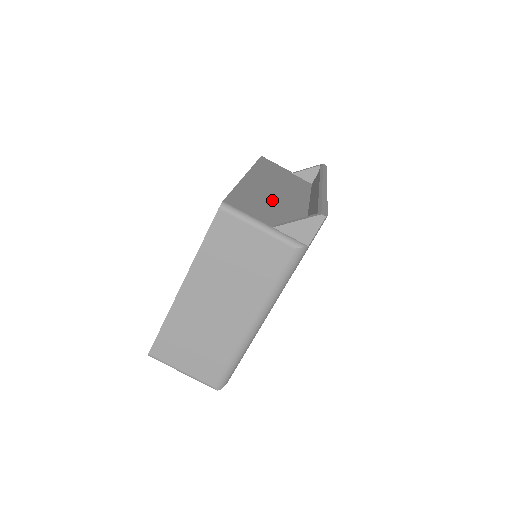
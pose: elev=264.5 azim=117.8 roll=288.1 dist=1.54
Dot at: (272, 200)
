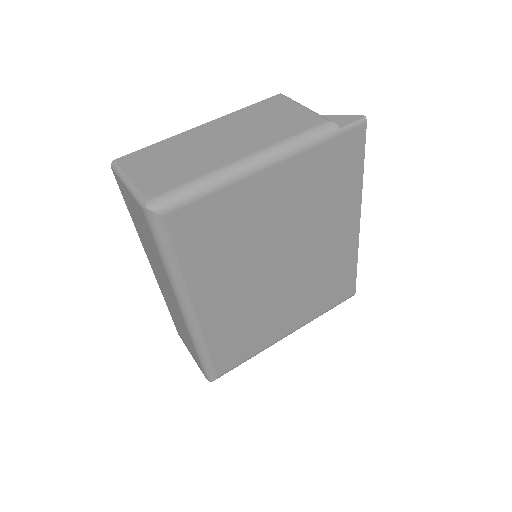
Dot at: occluded
